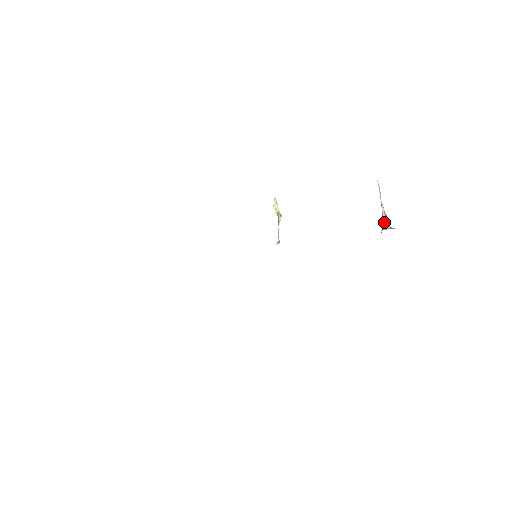
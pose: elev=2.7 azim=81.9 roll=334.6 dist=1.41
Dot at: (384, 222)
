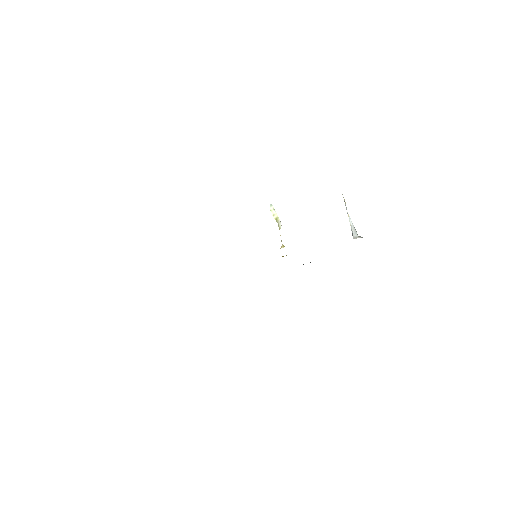
Dot at: (354, 231)
